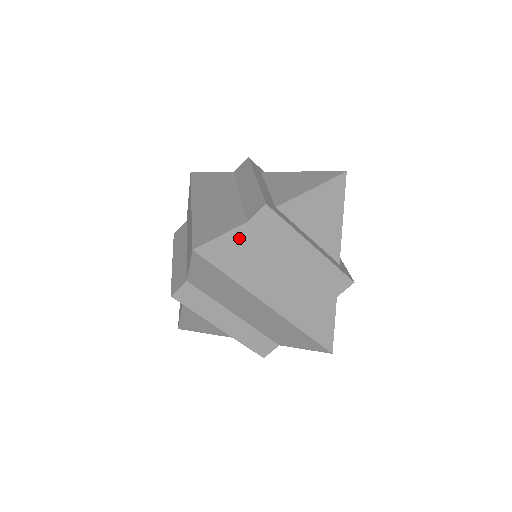
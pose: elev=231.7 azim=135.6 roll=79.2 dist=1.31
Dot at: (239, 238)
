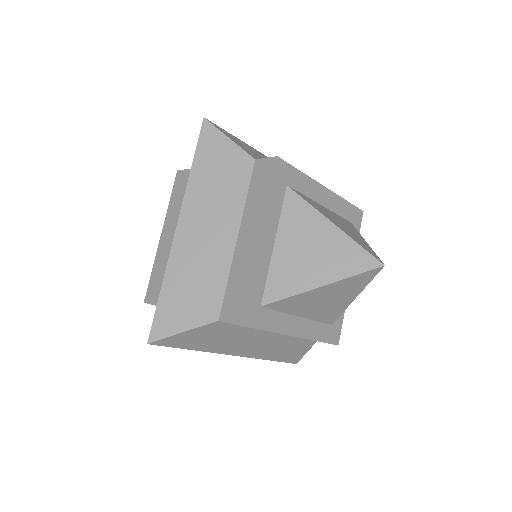
Dot at: (235, 158)
